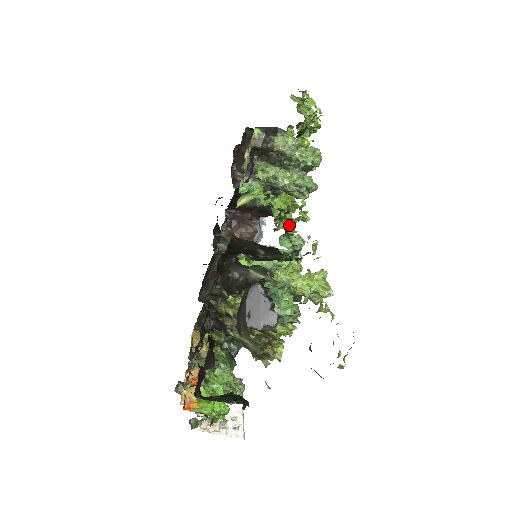
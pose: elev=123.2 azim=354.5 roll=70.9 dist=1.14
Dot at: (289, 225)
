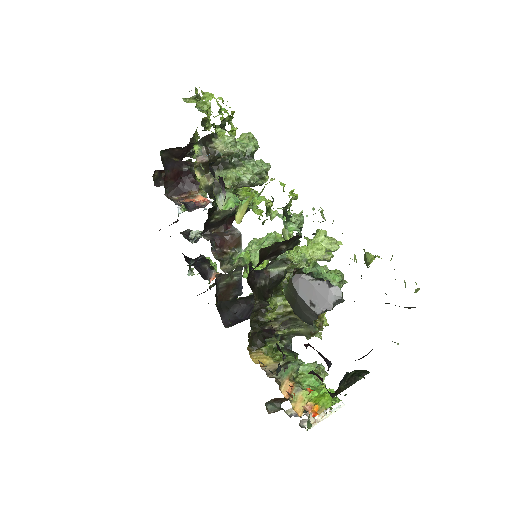
Dot at: (285, 210)
